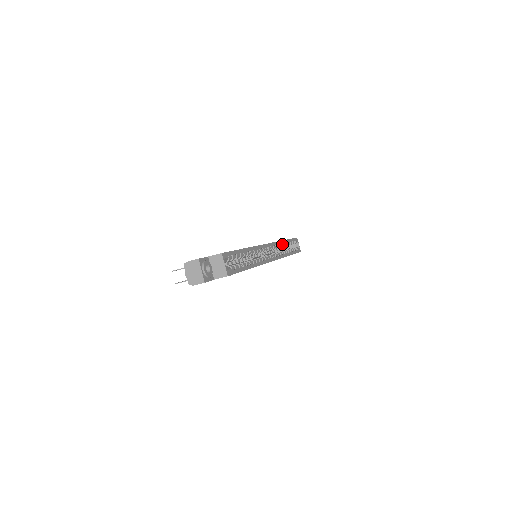
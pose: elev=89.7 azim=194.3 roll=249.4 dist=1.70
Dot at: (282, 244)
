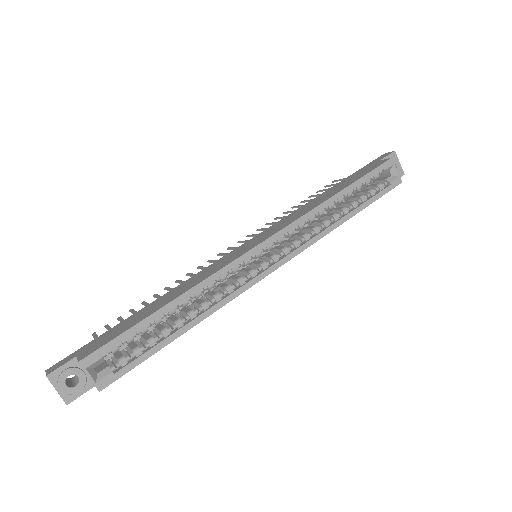
Dot at: (327, 205)
